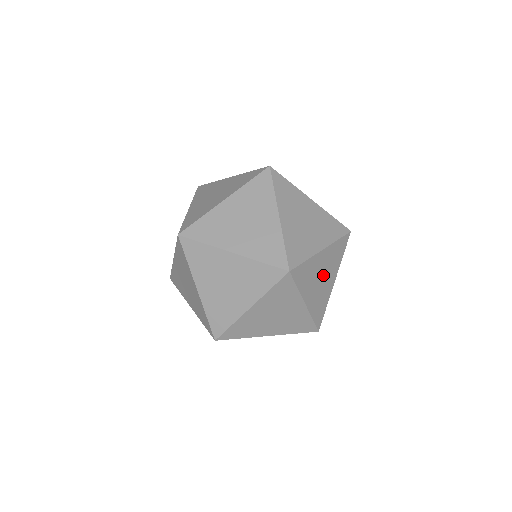
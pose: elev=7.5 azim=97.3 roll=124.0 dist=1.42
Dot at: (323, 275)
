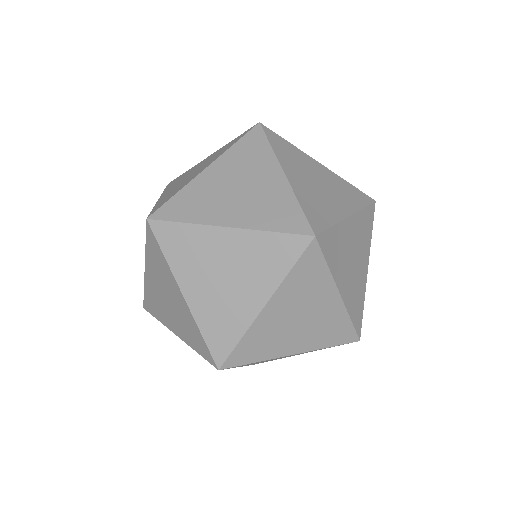
Dot at: (300, 314)
